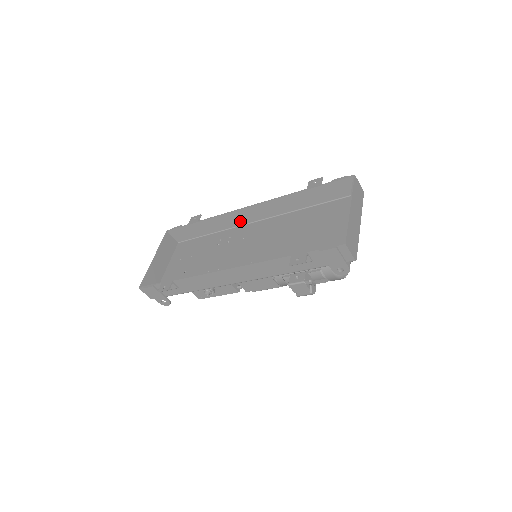
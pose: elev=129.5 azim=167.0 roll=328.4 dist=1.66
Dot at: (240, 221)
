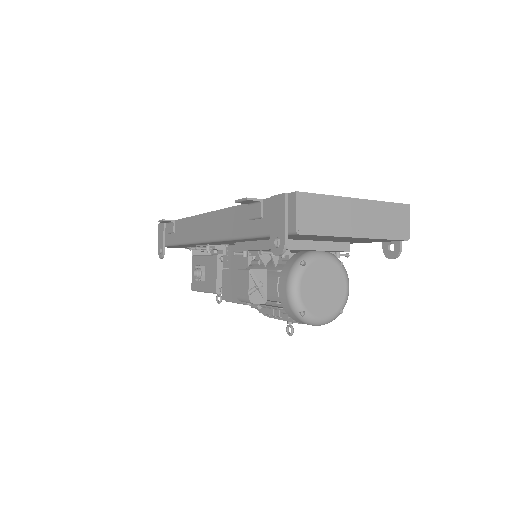
Dot at: occluded
